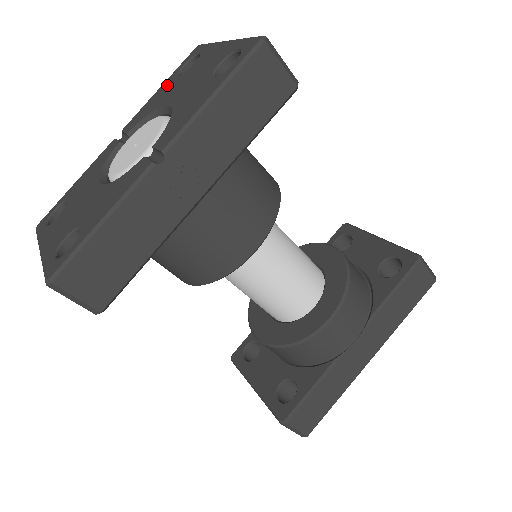
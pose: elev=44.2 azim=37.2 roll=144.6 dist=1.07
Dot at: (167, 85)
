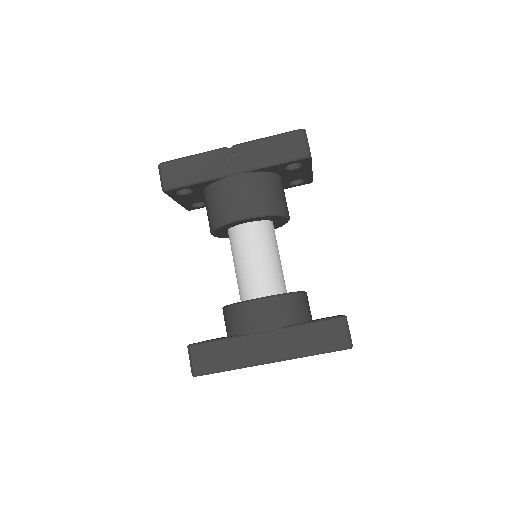
Dot at: occluded
